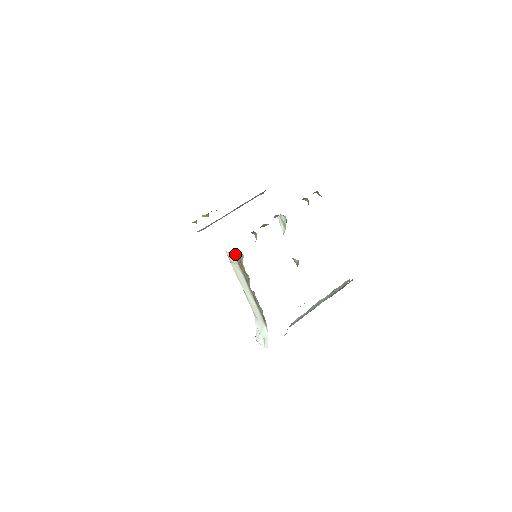
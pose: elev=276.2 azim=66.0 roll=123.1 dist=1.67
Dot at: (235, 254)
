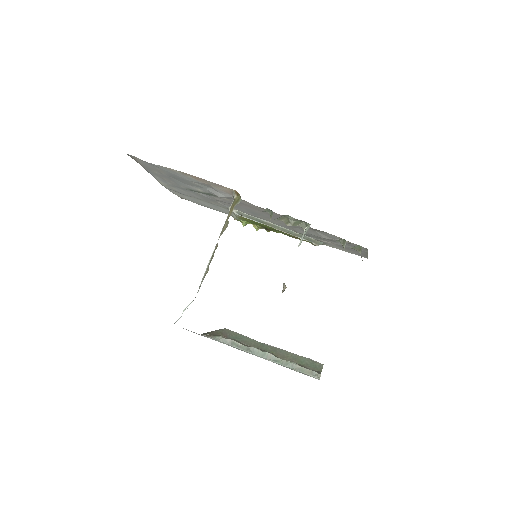
Dot at: (236, 195)
